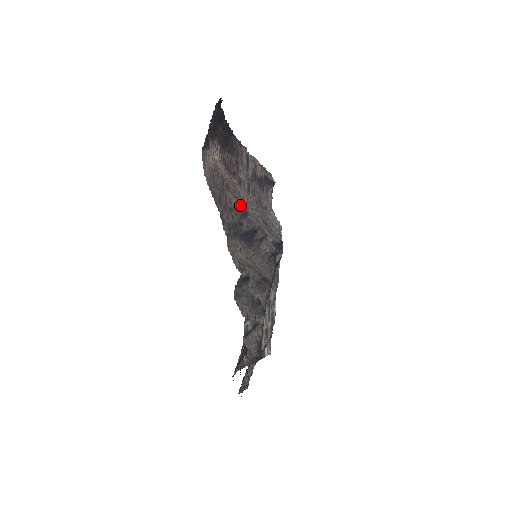
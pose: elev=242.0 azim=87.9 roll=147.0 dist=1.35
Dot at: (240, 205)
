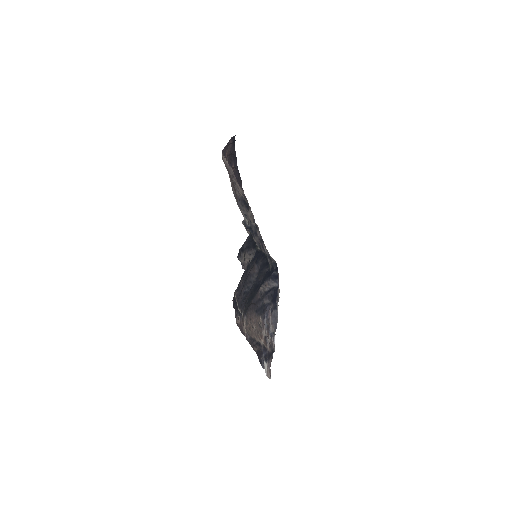
Dot at: (244, 197)
